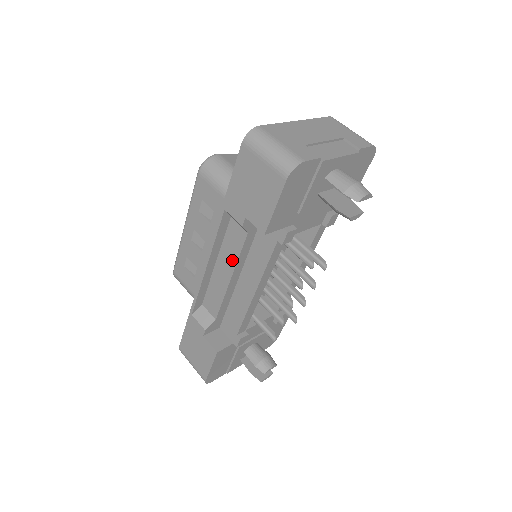
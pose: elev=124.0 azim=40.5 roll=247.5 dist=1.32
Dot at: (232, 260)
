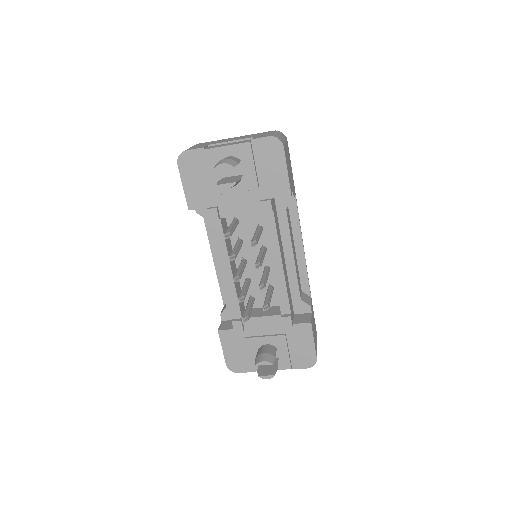
Dot at: (214, 247)
